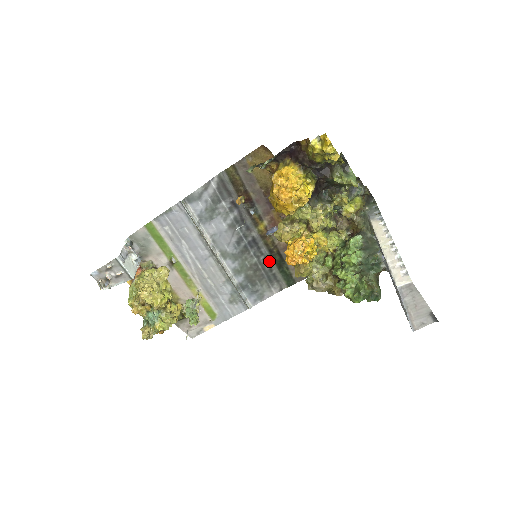
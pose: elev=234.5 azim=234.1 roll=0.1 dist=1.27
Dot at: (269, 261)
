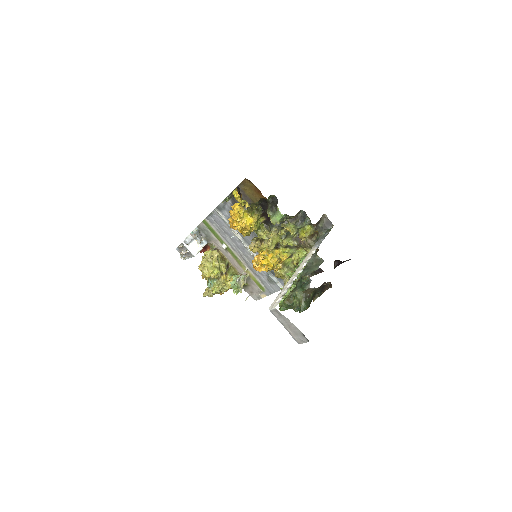
Dot at: occluded
